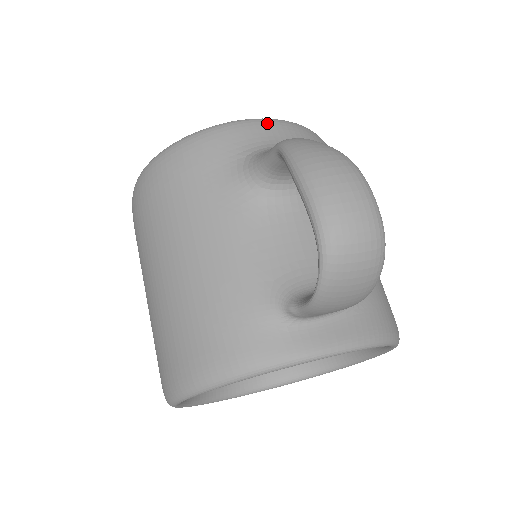
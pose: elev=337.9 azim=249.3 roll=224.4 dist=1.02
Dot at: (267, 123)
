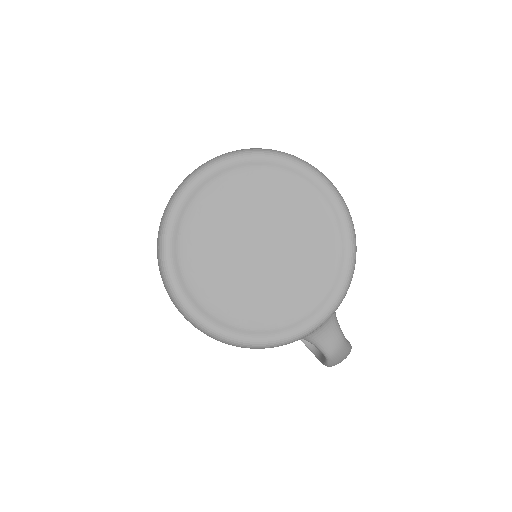
Dot at: occluded
